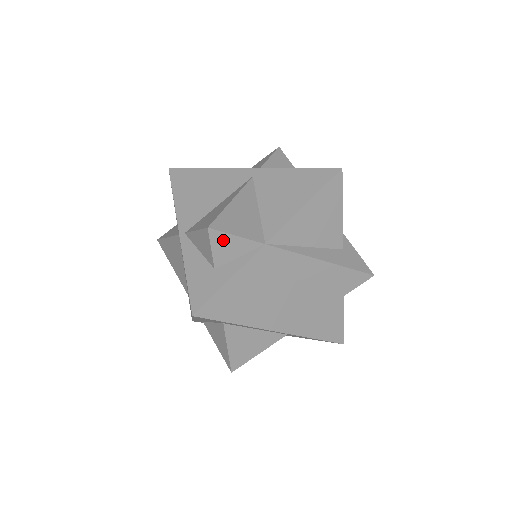
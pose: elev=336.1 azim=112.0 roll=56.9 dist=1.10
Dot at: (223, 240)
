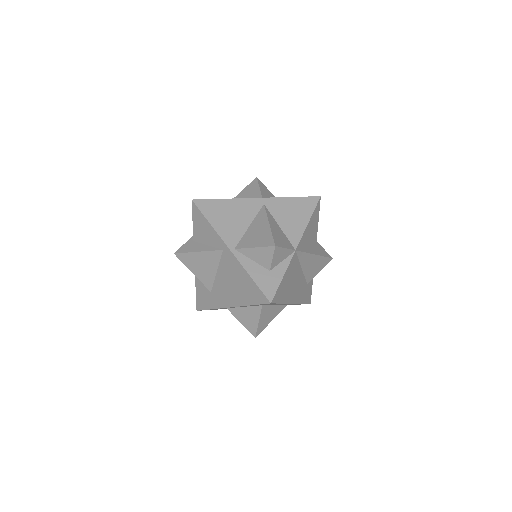
Dot at: (279, 252)
